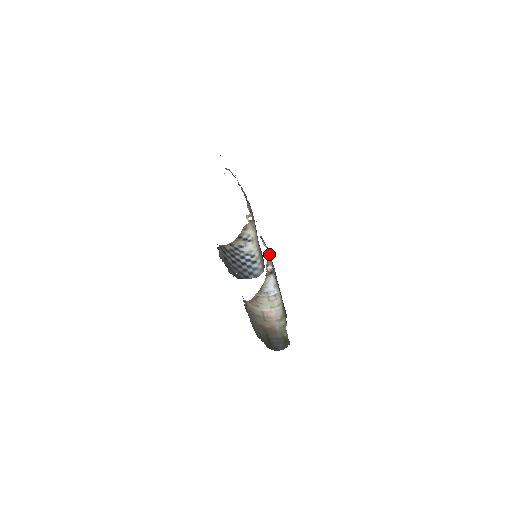
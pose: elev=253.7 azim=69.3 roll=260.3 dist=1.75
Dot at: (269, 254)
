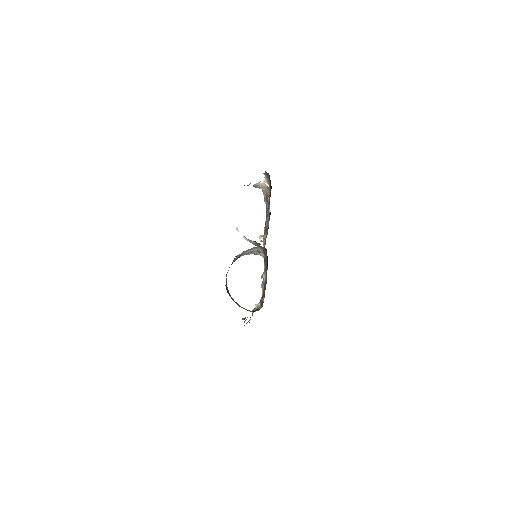
Dot at: occluded
